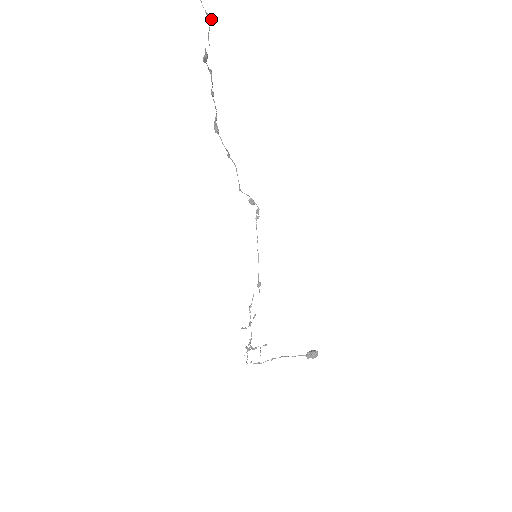
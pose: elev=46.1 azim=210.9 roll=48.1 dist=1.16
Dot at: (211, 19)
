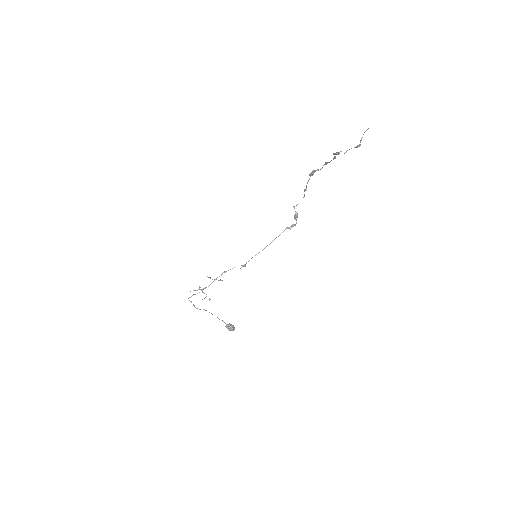
Dot at: occluded
